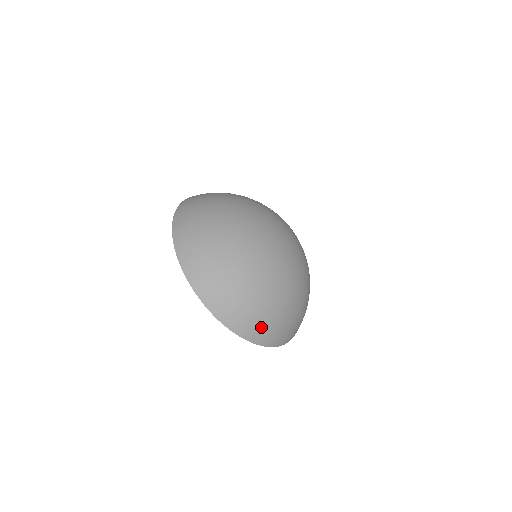
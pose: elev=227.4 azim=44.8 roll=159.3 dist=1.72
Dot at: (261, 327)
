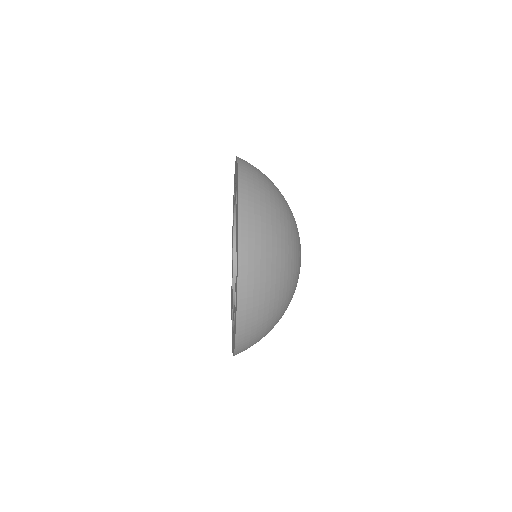
Dot at: occluded
